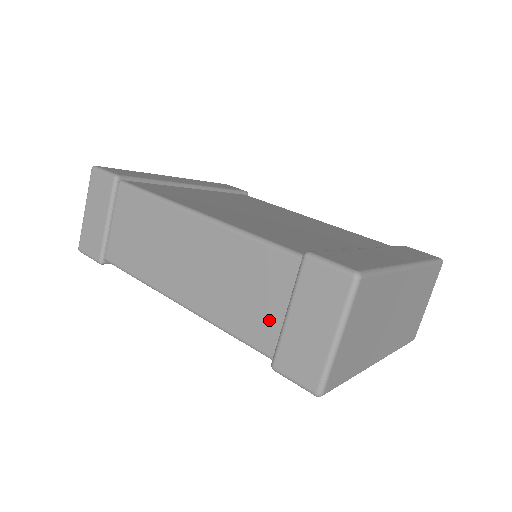
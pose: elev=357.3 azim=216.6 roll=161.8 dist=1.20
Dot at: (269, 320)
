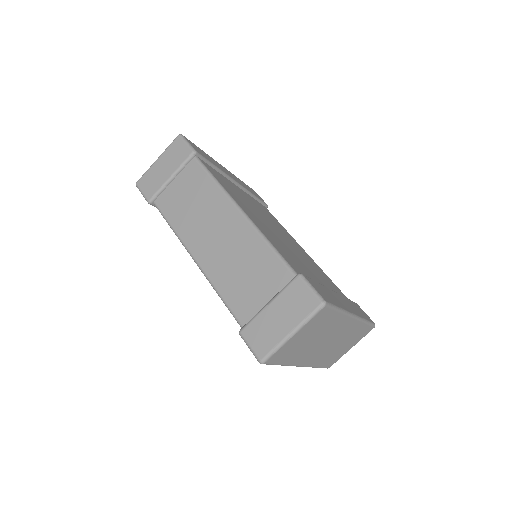
Dot at: (253, 302)
